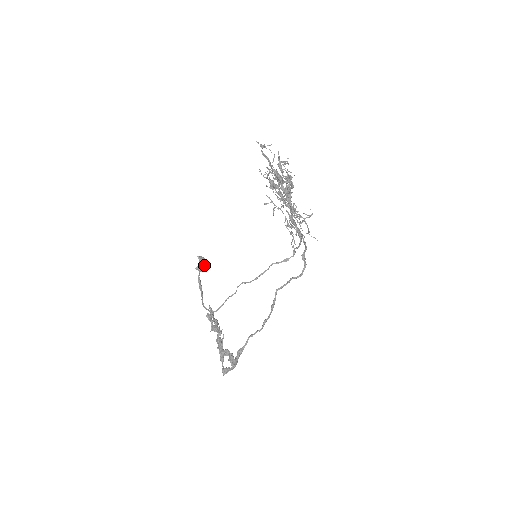
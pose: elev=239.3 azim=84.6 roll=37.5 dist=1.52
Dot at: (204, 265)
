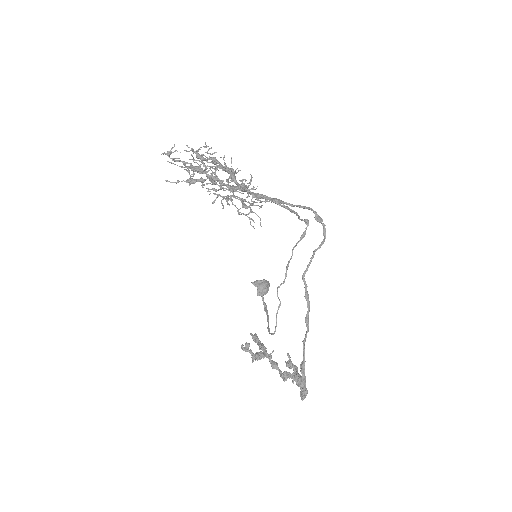
Dot at: (262, 287)
